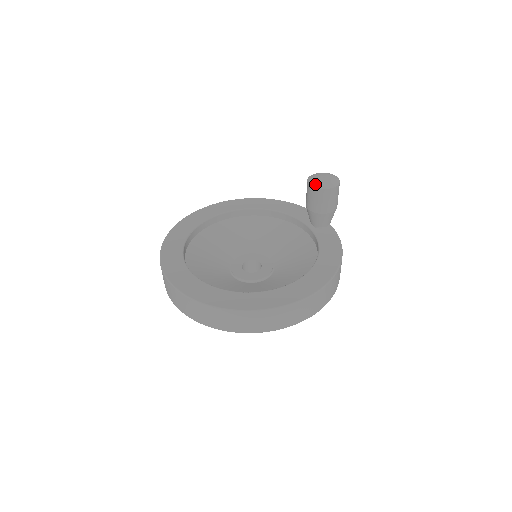
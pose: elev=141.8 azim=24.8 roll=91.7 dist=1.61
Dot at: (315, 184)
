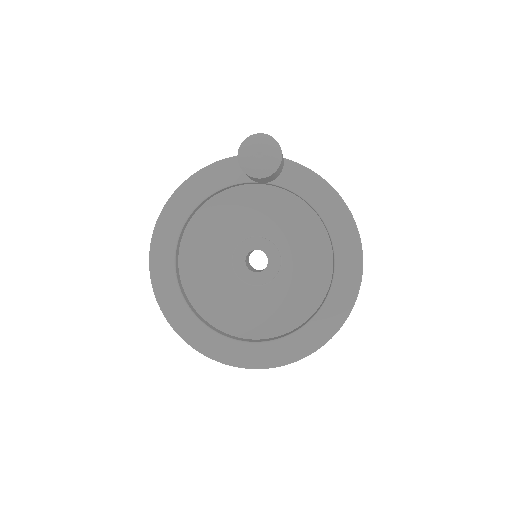
Dot at: (264, 174)
